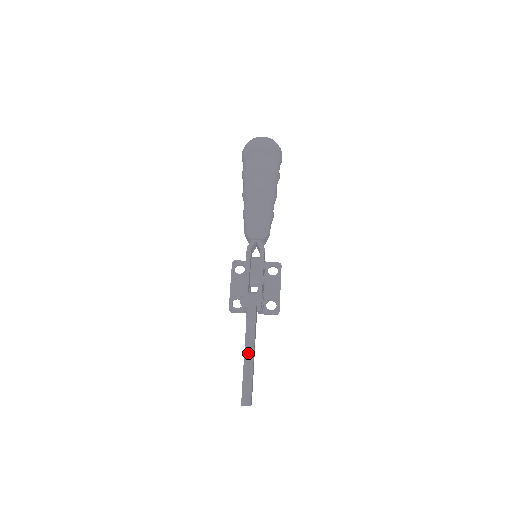
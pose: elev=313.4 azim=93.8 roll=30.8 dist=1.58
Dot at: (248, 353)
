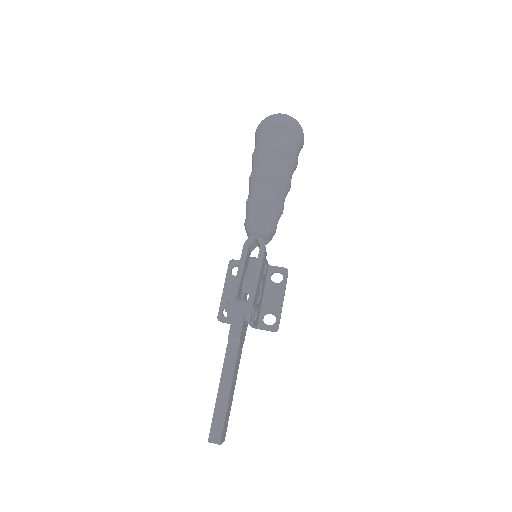
Dot at: (226, 375)
